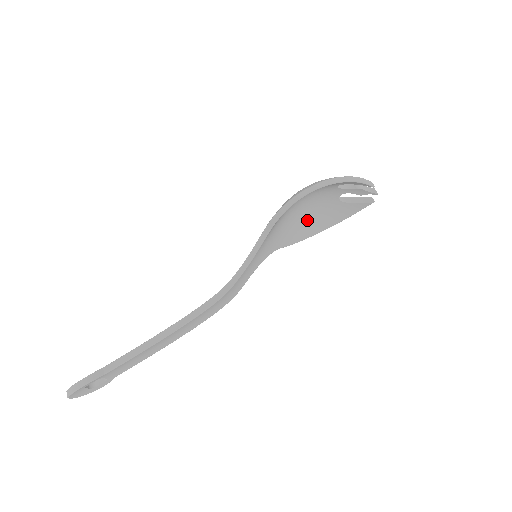
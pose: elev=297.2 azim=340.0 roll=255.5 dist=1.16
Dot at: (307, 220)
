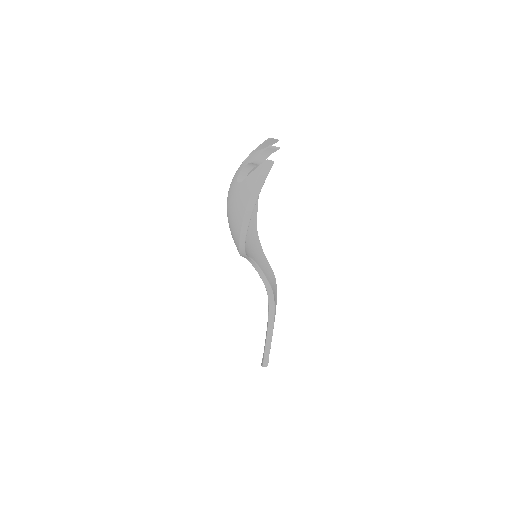
Dot at: occluded
